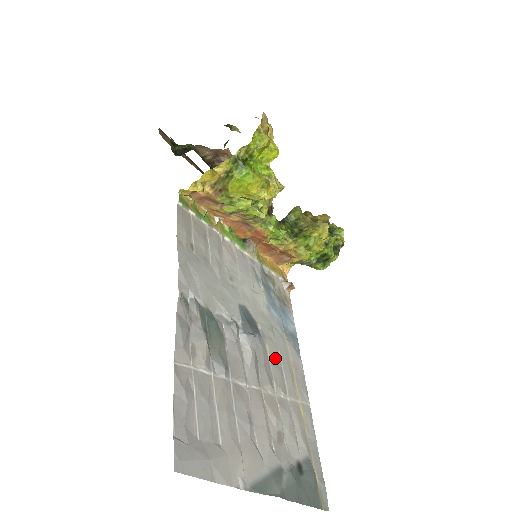
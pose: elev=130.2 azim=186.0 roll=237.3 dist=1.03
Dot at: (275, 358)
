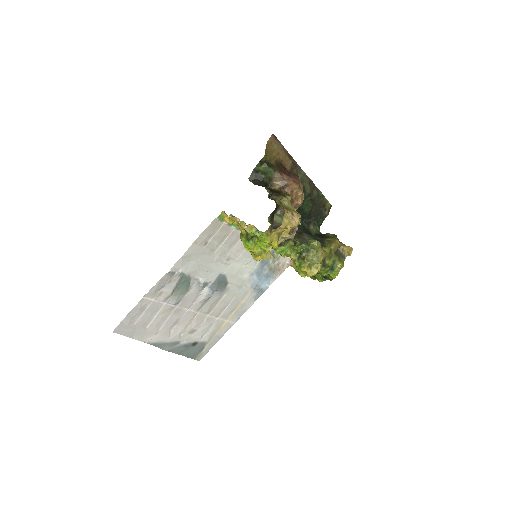
Dot at: (227, 300)
